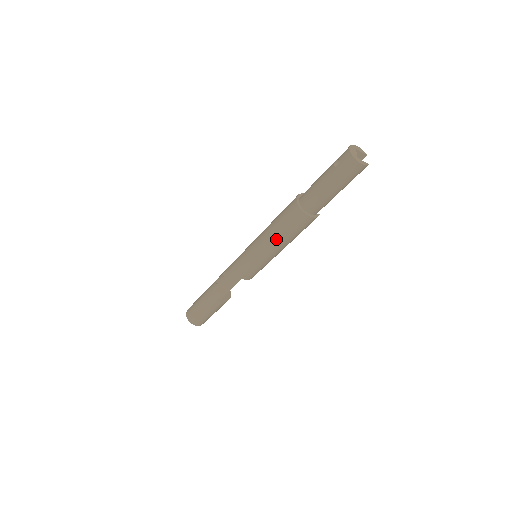
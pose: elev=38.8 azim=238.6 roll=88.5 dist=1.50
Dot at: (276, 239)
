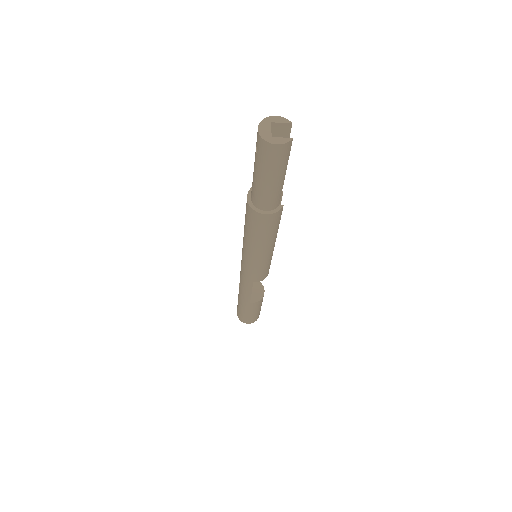
Dot at: (253, 242)
